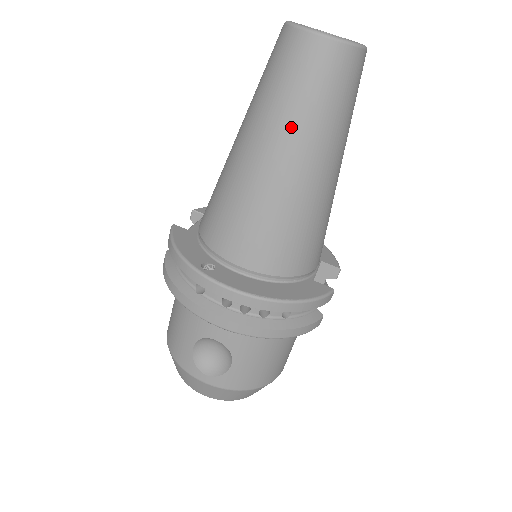
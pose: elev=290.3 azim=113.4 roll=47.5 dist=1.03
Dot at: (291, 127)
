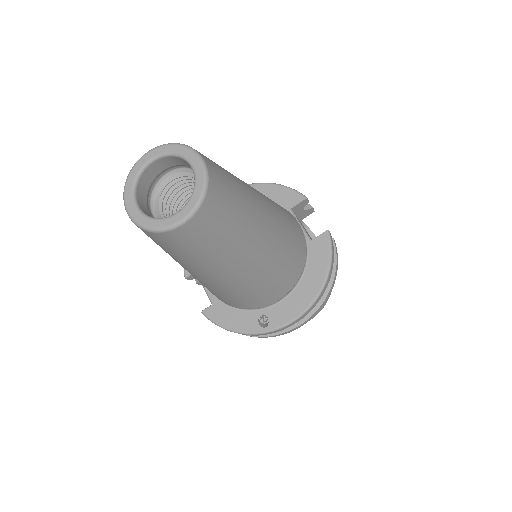
Dot at: (229, 257)
